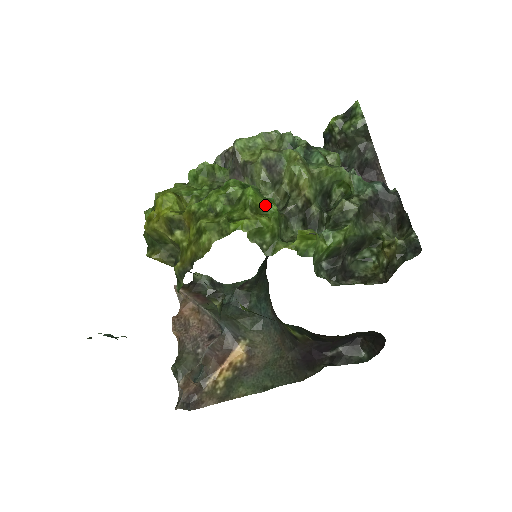
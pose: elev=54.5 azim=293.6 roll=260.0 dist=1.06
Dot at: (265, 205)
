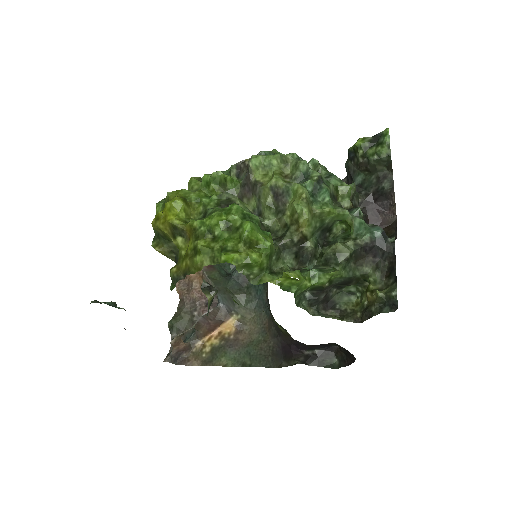
Dot at: (260, 240)
